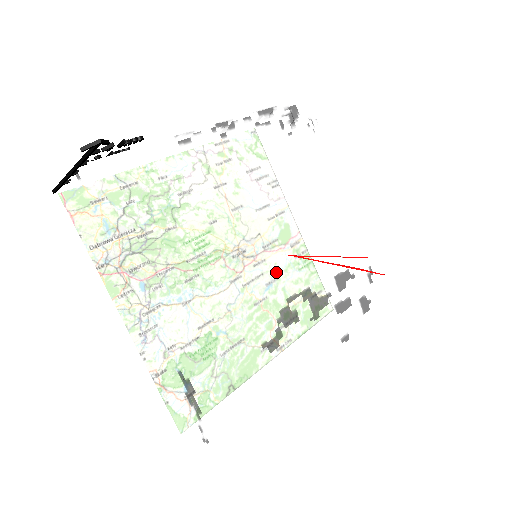
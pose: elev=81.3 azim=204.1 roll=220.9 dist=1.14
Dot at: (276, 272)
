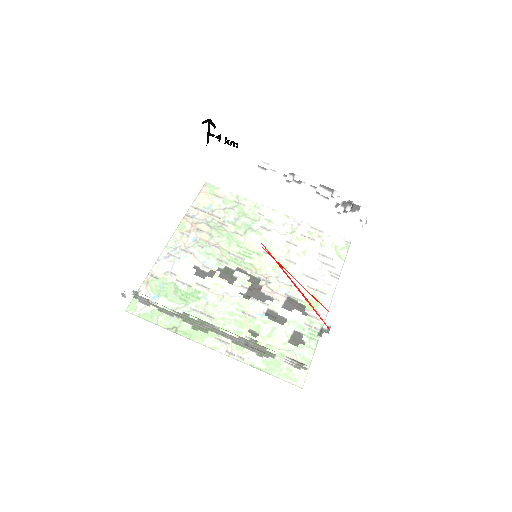
Dot at: (247, 251)
